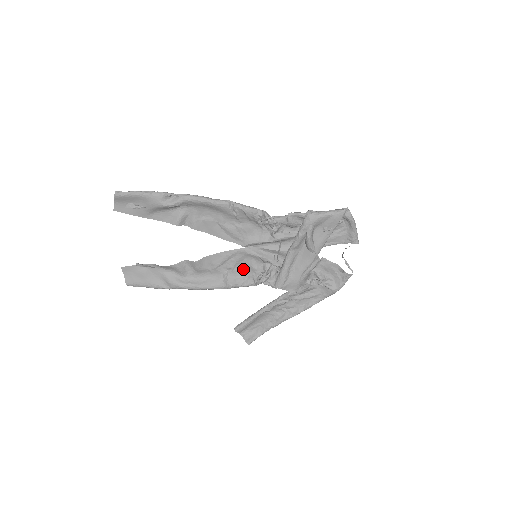
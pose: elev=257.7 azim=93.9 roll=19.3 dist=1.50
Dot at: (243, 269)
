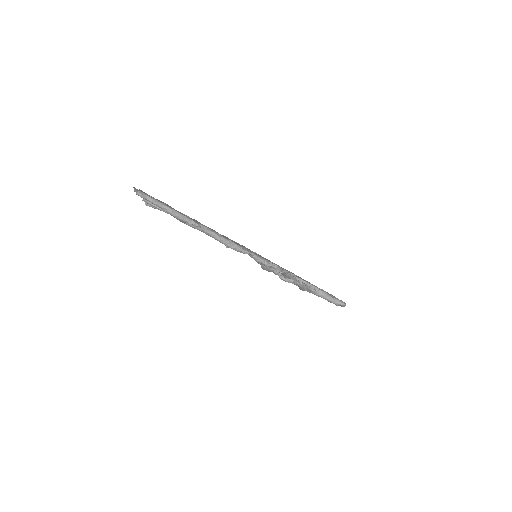
Dot at: occluded
